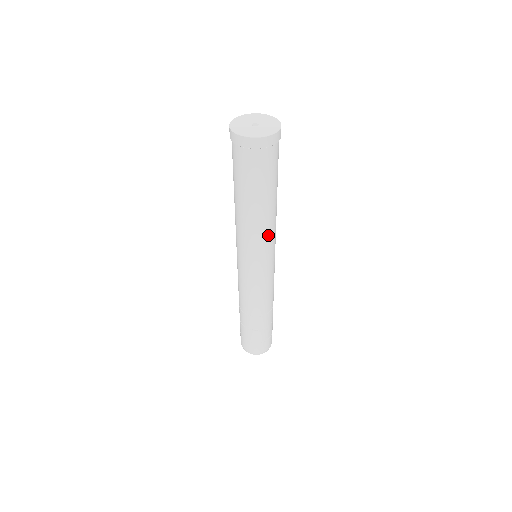
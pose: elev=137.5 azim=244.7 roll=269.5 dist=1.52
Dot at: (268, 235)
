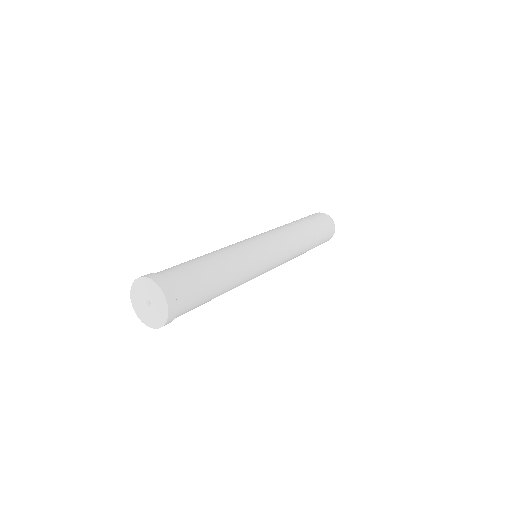
Dot at: occluded
